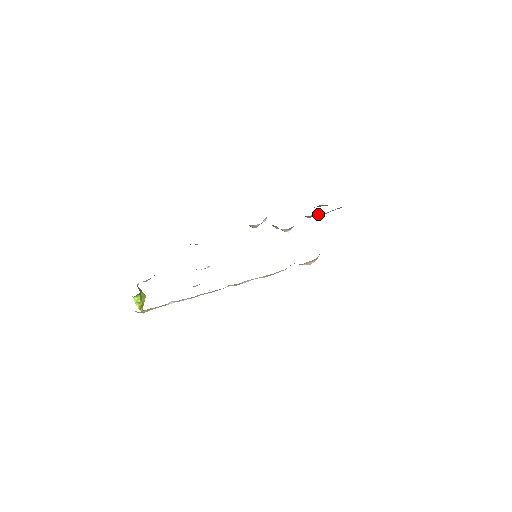
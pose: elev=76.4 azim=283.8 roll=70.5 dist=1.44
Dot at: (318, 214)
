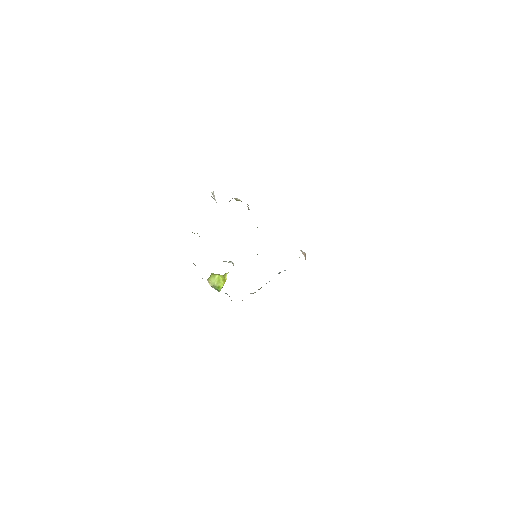
Dot at: occluded
